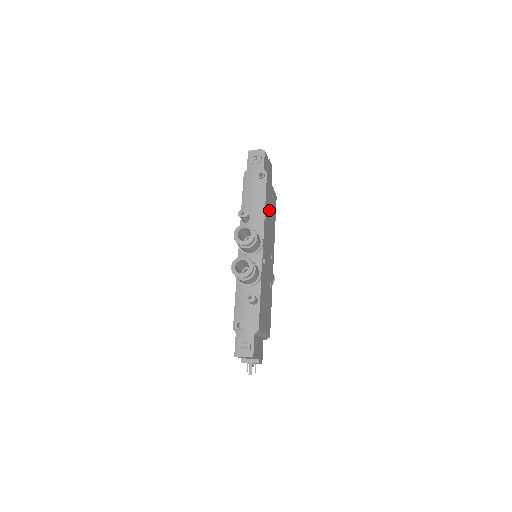
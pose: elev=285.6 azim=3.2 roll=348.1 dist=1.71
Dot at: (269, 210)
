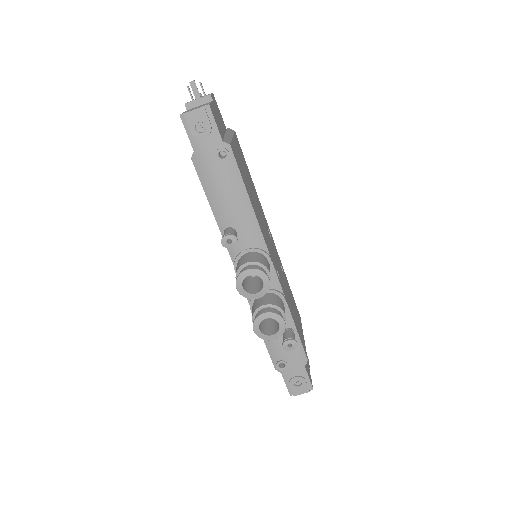
Dot at: occluded
